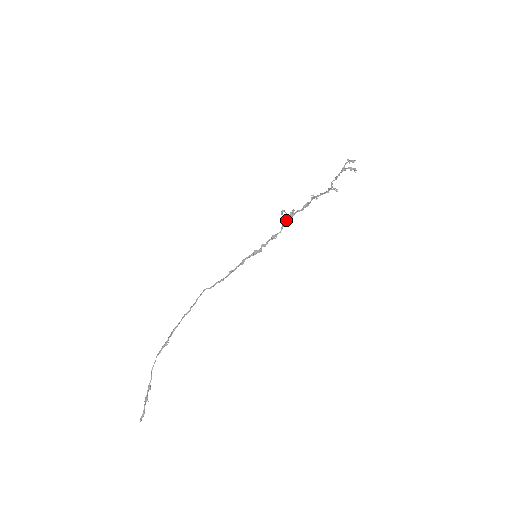
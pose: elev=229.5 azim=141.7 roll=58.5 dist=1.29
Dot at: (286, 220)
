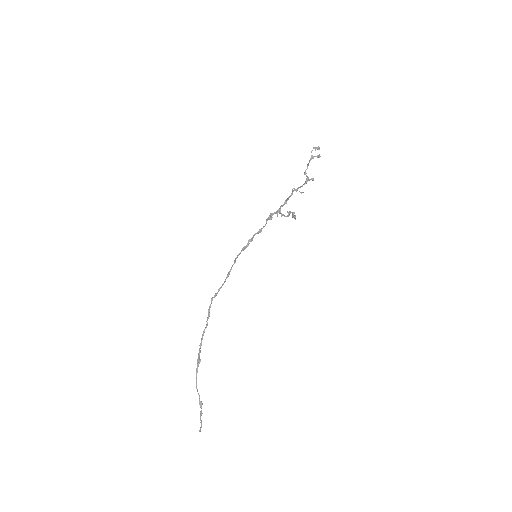
Dot at: (271, 215)
